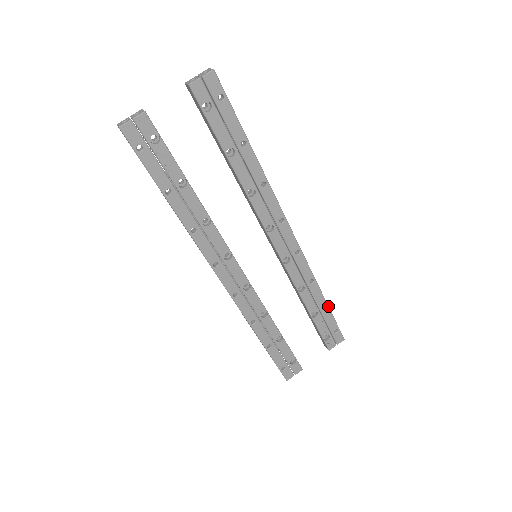
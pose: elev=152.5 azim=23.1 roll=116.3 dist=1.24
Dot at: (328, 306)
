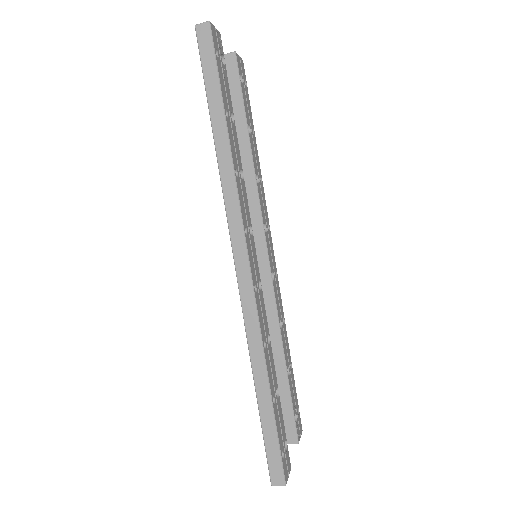
Dot at: occluded
